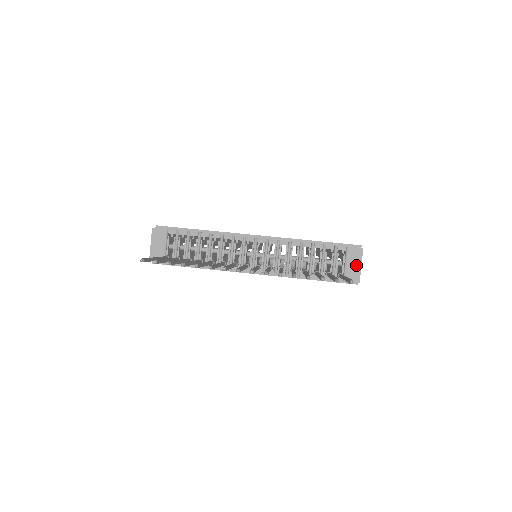
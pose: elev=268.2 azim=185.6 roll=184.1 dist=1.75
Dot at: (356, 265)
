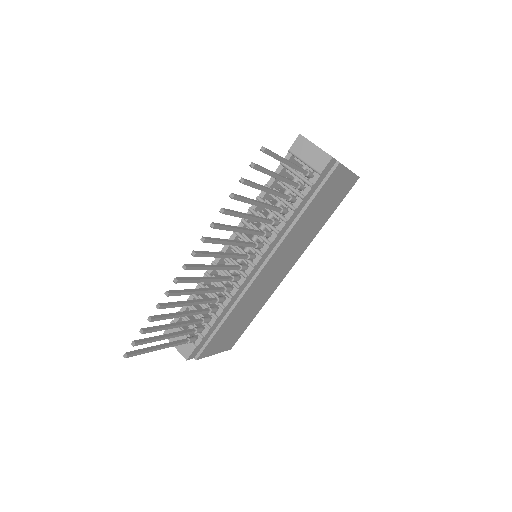
Dot at: (312, 151)
